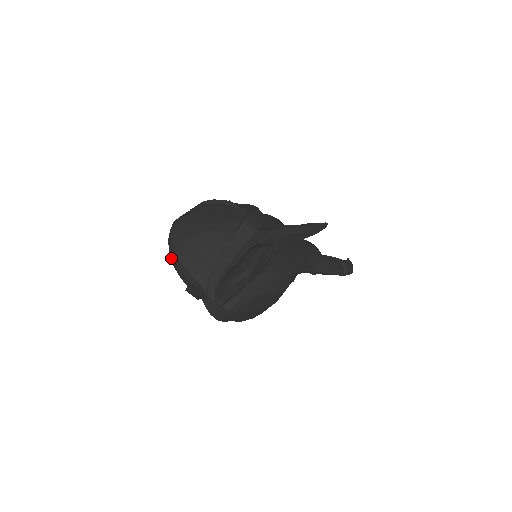
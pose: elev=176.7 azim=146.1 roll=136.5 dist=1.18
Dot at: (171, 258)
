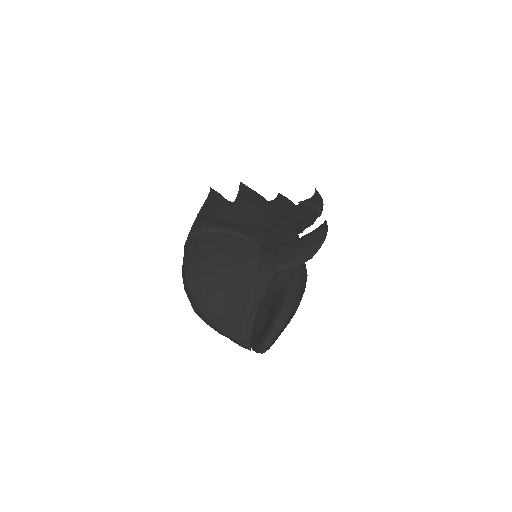
Dot at: (195, 312)
